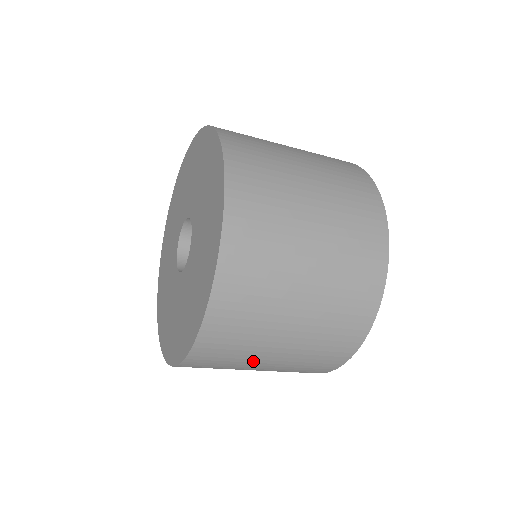
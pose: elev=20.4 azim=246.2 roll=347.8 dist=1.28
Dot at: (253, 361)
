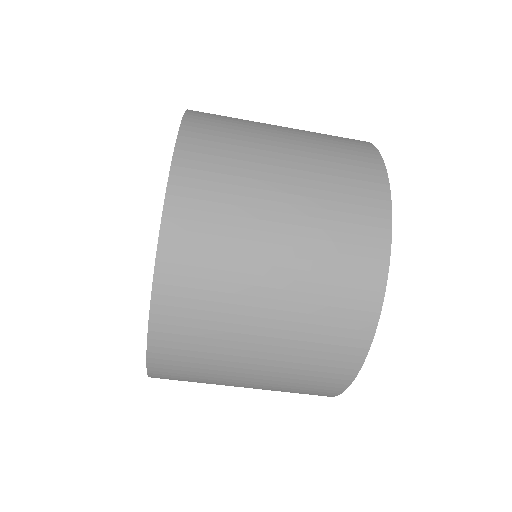
Dot at: (257, 226)
